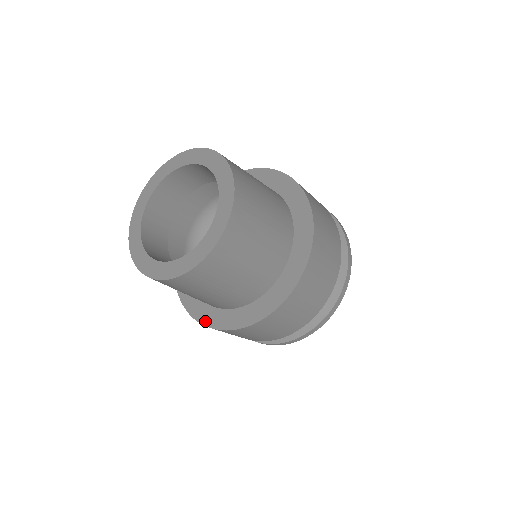
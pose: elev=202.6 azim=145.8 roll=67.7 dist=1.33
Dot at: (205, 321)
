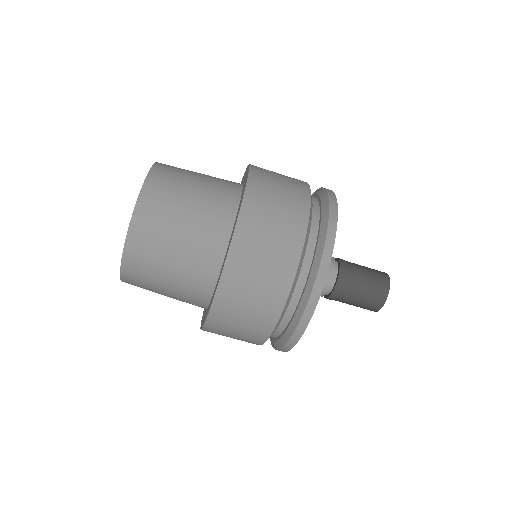
Dot at: (230, 240)
